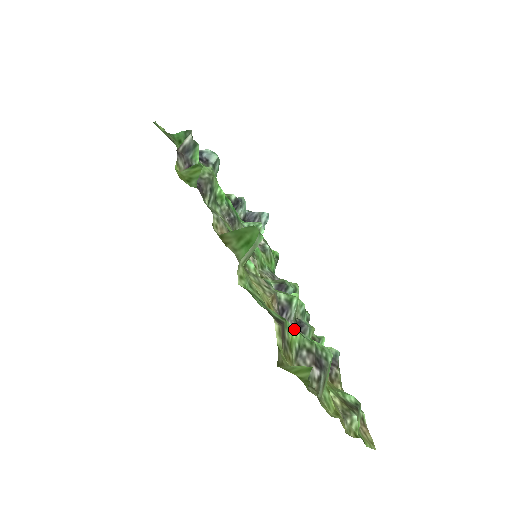
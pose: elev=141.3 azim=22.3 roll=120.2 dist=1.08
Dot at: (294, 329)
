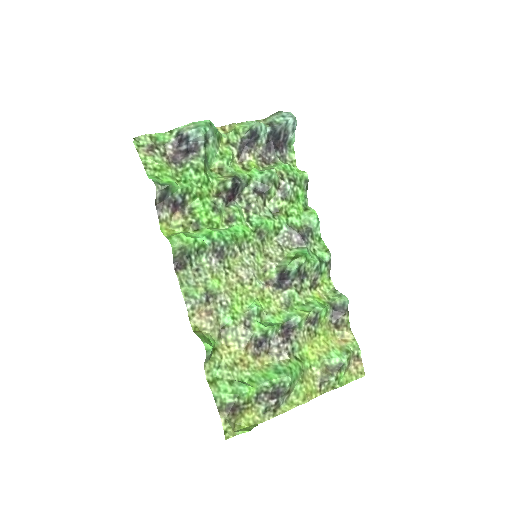
Dot at: (249, 391)
